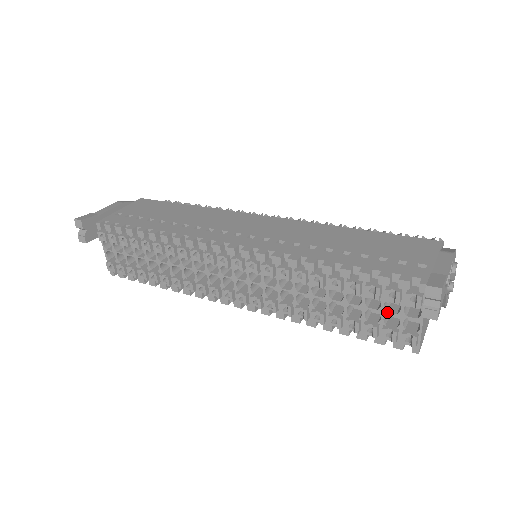
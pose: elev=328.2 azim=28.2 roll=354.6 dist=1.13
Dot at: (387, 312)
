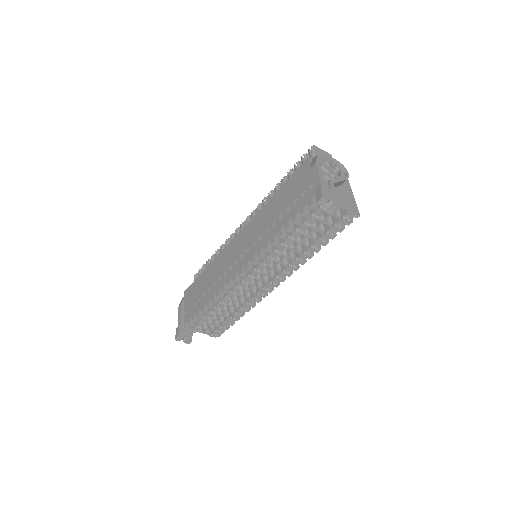
Dot at: (325, 220)
